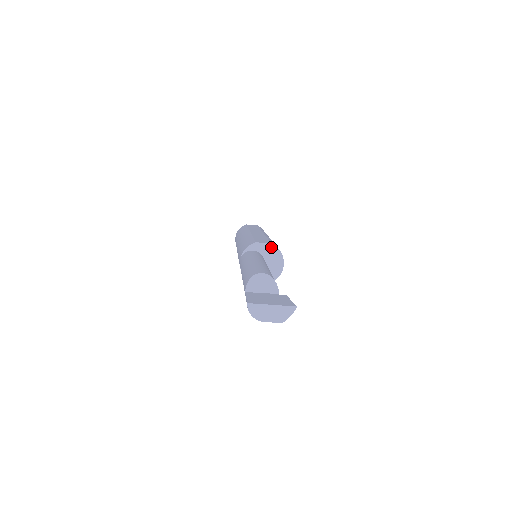
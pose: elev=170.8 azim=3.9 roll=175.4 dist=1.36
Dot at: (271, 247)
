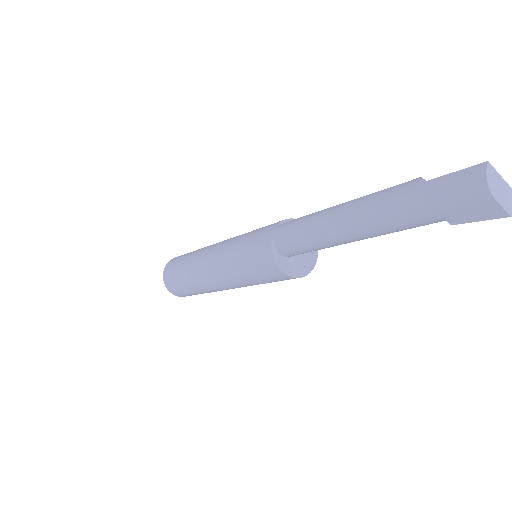
Dot at: occluded
